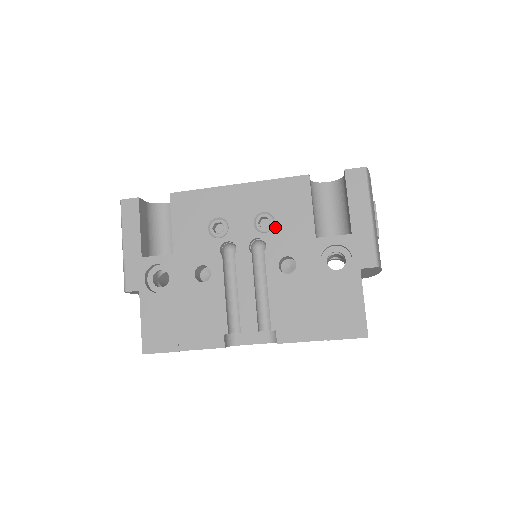
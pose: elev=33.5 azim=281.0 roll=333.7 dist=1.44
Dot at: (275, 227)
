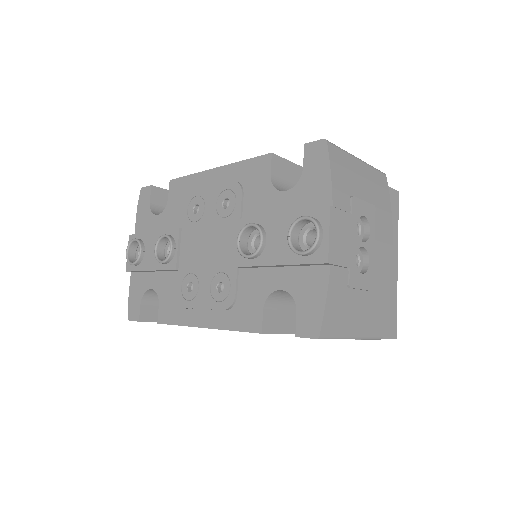
Dot at: occluded
